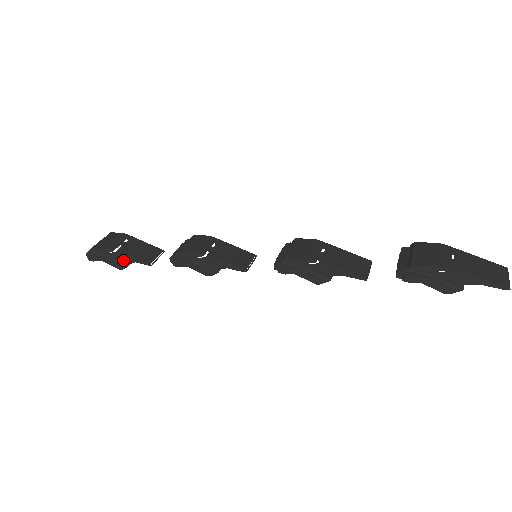
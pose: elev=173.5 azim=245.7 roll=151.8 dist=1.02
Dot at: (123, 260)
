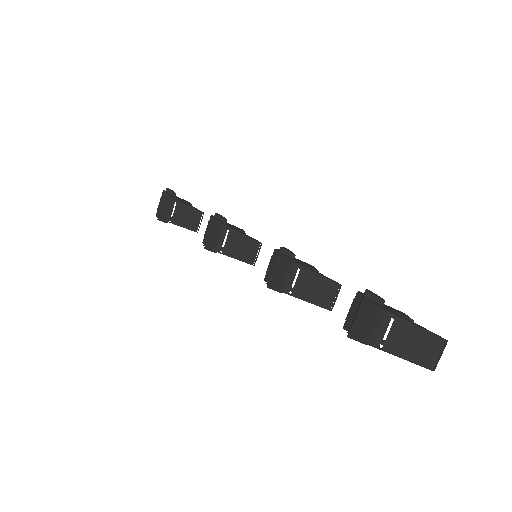
Dot at: occluded
